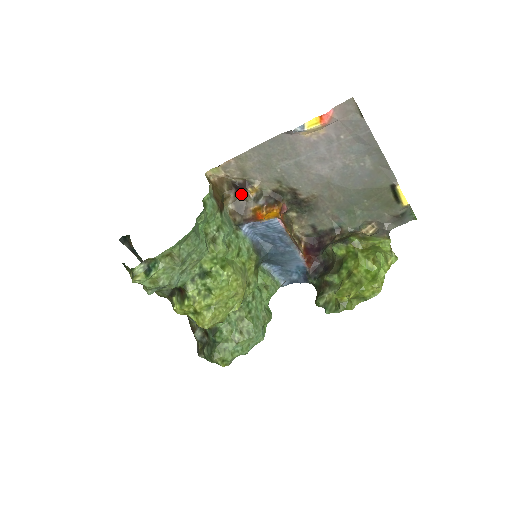
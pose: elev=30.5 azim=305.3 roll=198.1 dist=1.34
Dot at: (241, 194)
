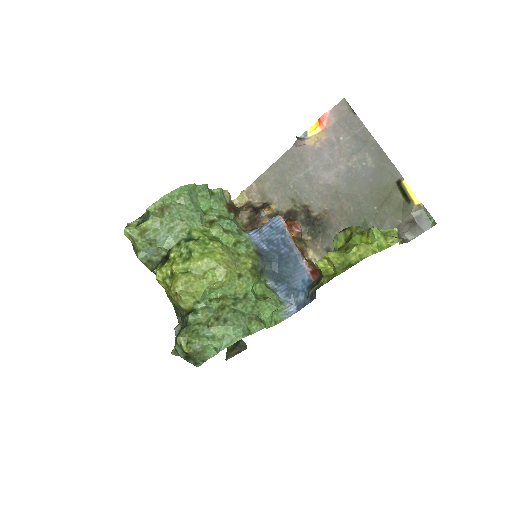
Dot at: (257, 211)
